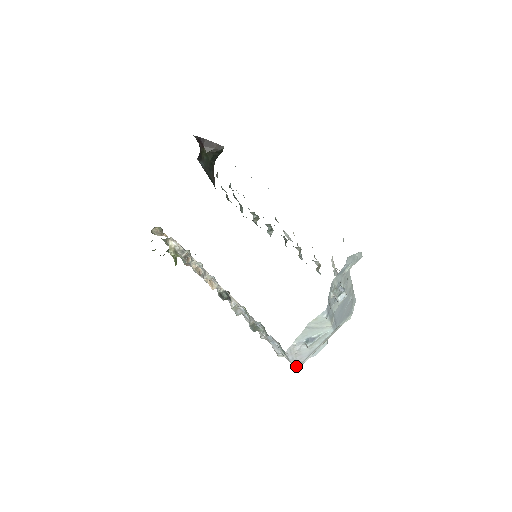
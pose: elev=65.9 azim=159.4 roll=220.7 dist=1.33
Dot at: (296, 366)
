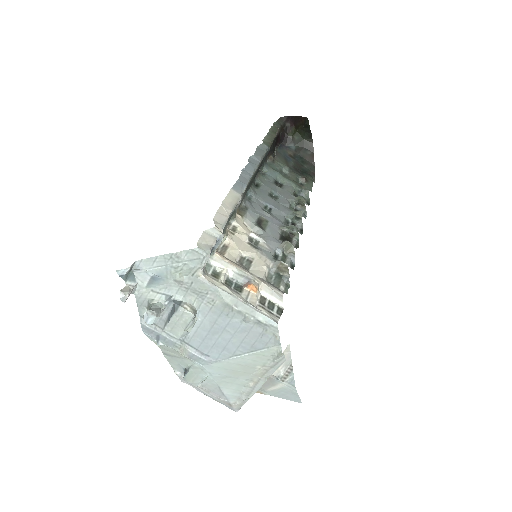
Dot at: (229, 406)
